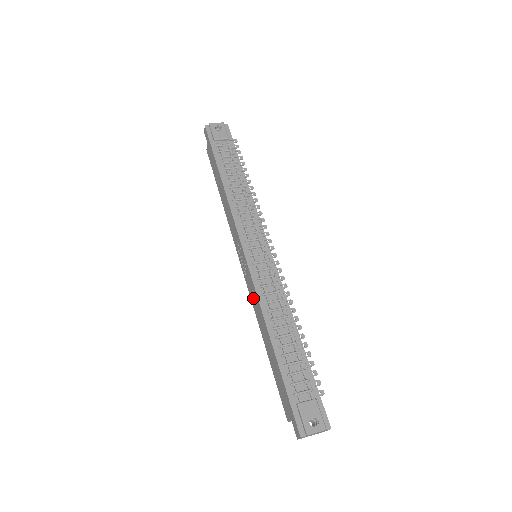
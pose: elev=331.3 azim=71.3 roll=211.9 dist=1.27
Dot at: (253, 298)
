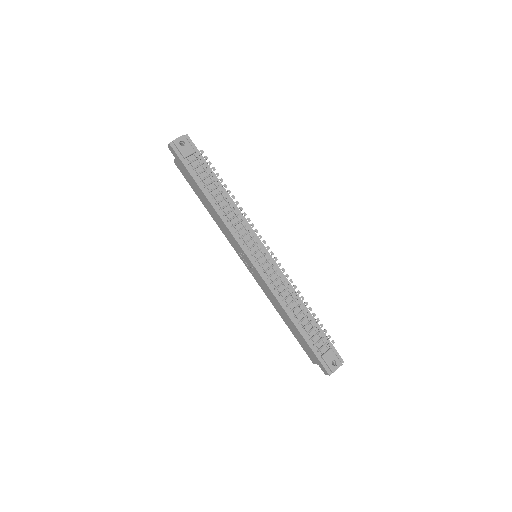
Dot at: (265, 290)
